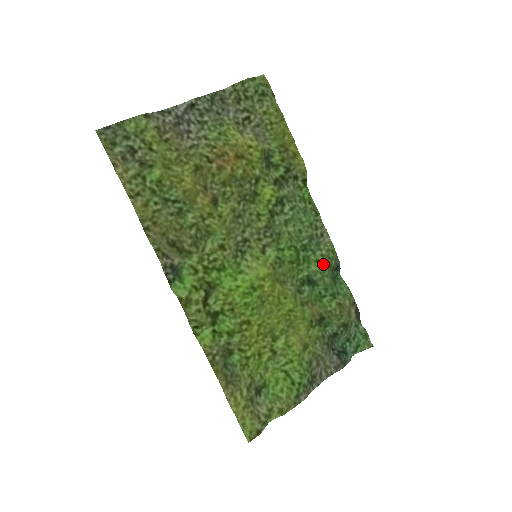
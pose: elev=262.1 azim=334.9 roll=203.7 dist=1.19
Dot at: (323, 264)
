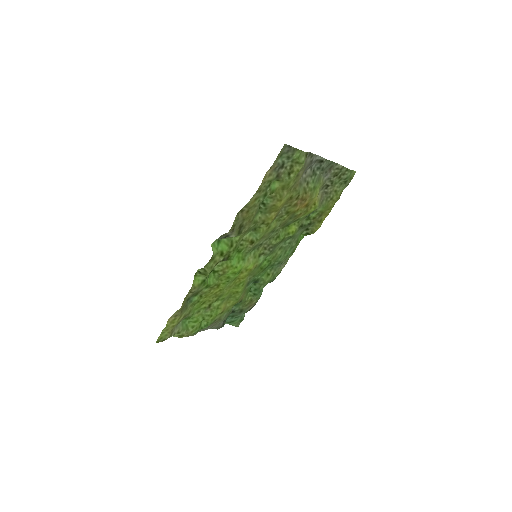
Dot at: (269, 278)
